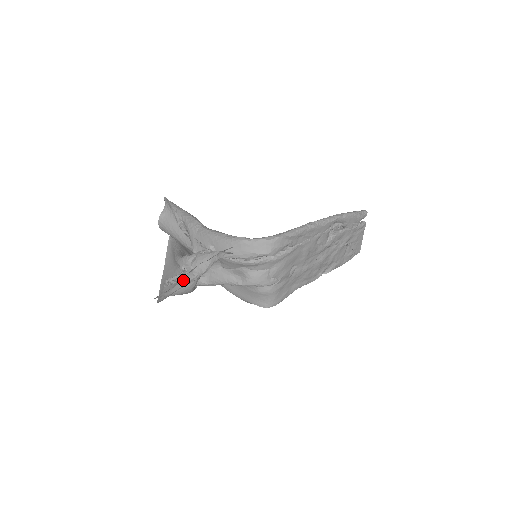
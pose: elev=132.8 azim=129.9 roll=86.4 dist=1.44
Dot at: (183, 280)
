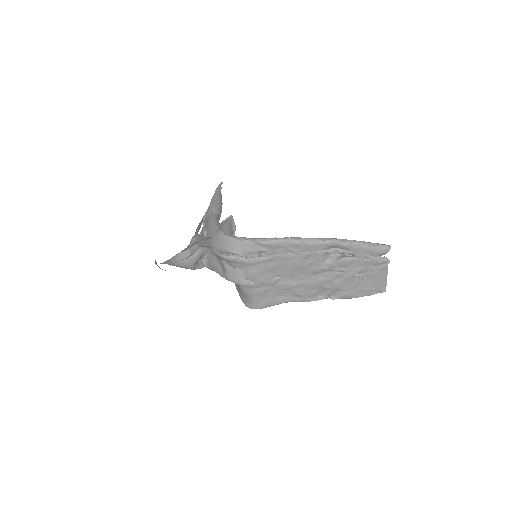
Dot at: (181, 255)
